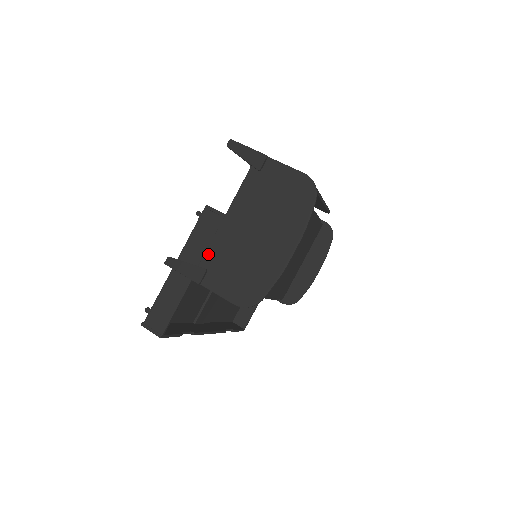
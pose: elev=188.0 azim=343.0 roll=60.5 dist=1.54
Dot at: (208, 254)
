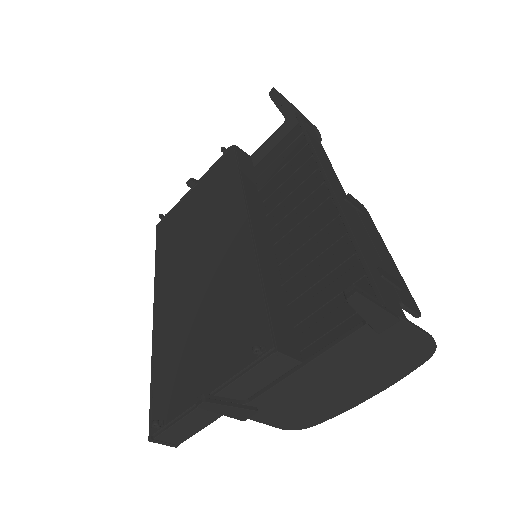
Dot at: (264, 397)
